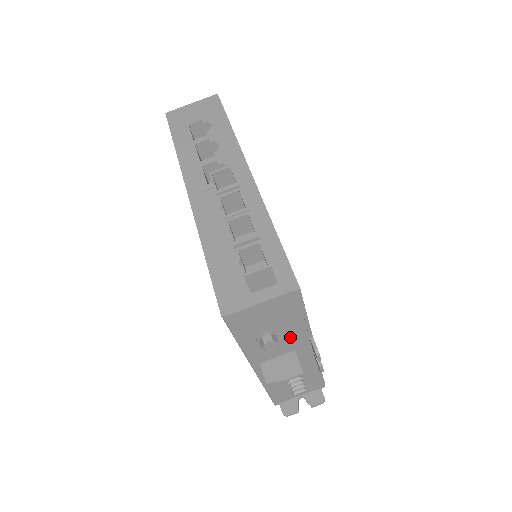
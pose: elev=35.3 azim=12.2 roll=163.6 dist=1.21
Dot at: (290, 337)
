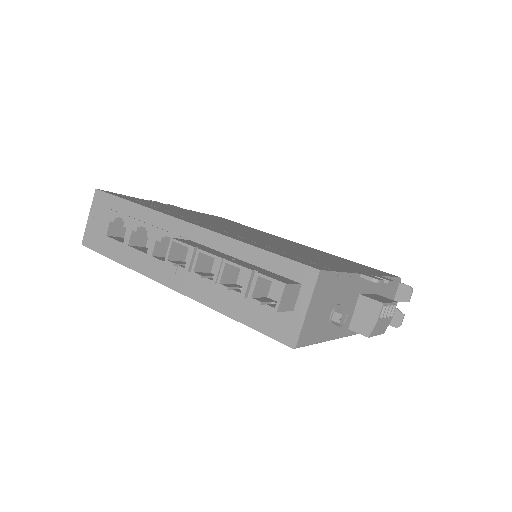
Dot at: (348, 294)
